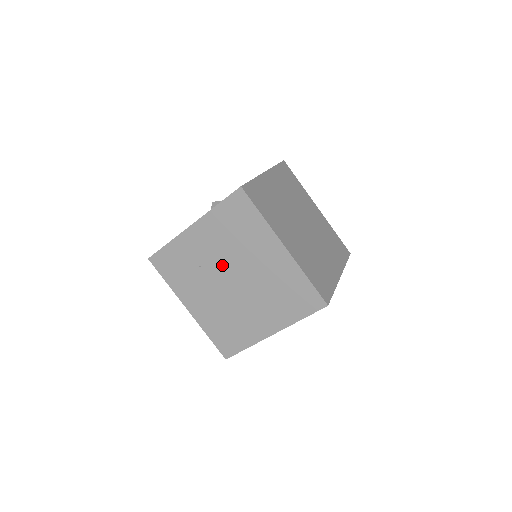
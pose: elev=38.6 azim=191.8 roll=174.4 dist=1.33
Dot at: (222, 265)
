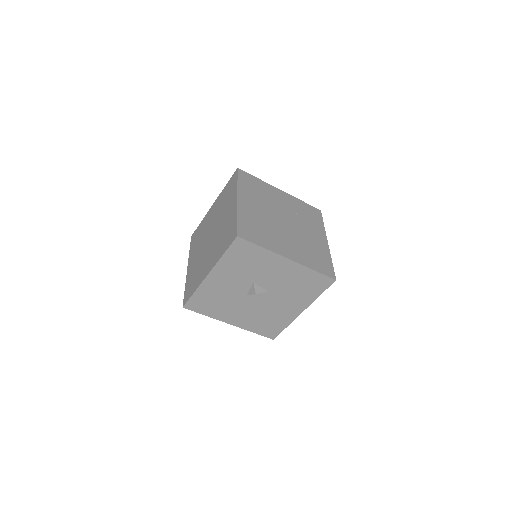
Dot at: (212, 226)
